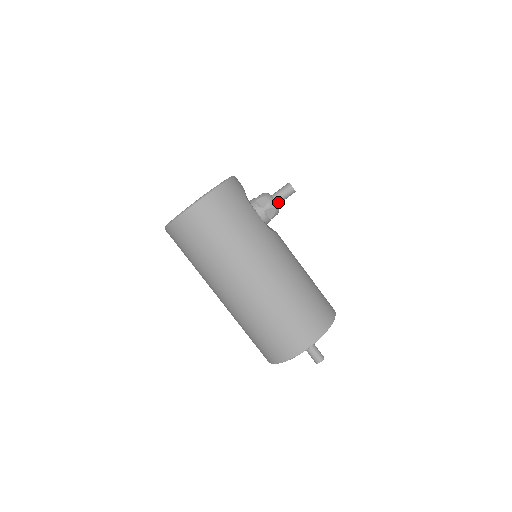
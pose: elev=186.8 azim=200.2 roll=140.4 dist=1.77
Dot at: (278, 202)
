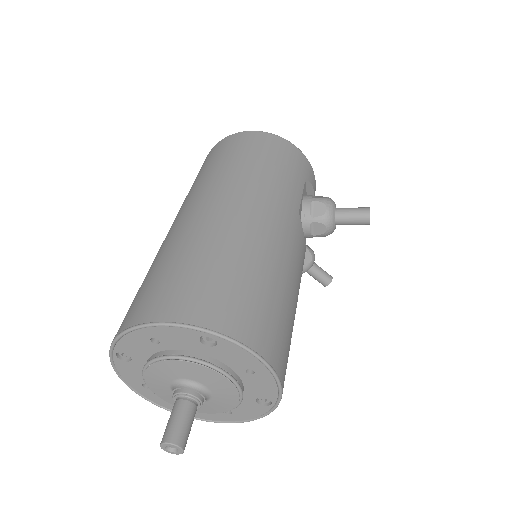
Dot at: (338, 214)
